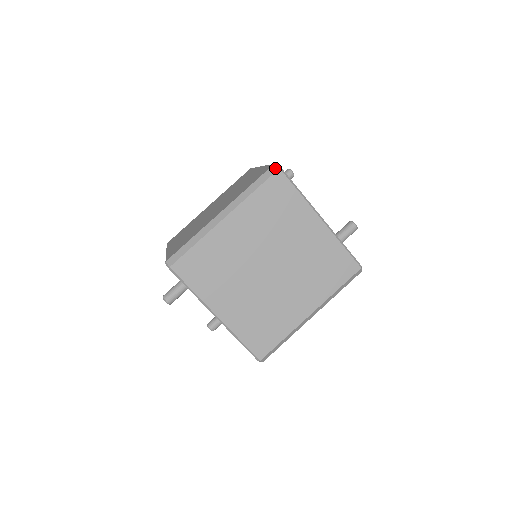
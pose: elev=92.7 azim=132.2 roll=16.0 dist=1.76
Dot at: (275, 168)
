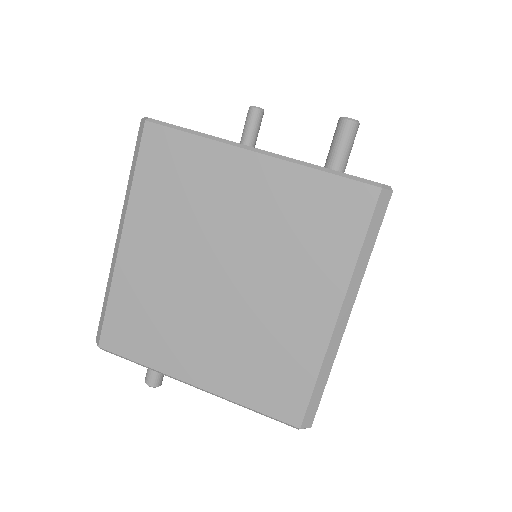
Dot at: (142, 125)
